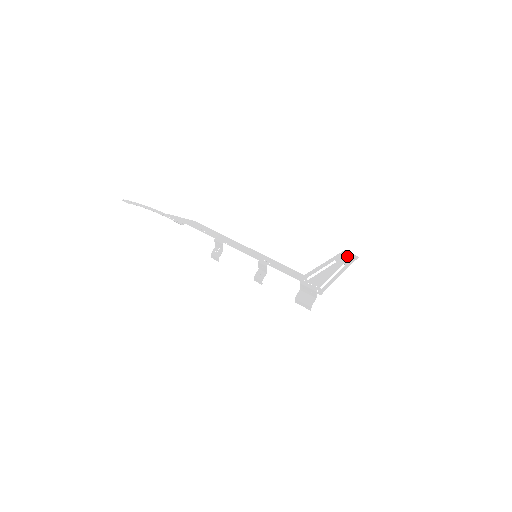
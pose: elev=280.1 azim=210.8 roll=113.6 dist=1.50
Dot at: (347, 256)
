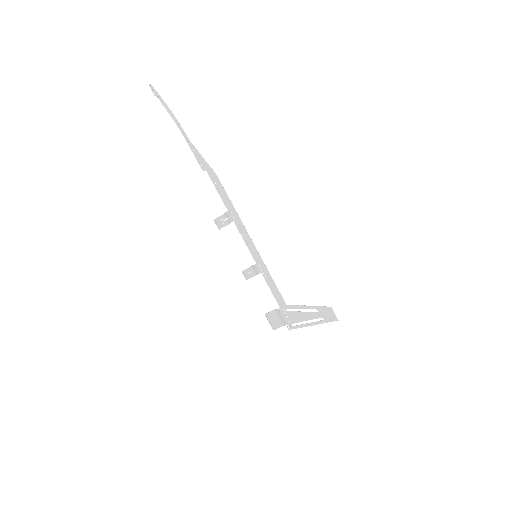
Dot at: (330, 313)
